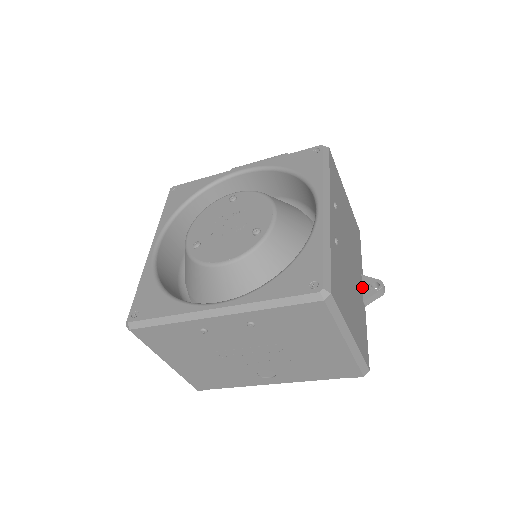
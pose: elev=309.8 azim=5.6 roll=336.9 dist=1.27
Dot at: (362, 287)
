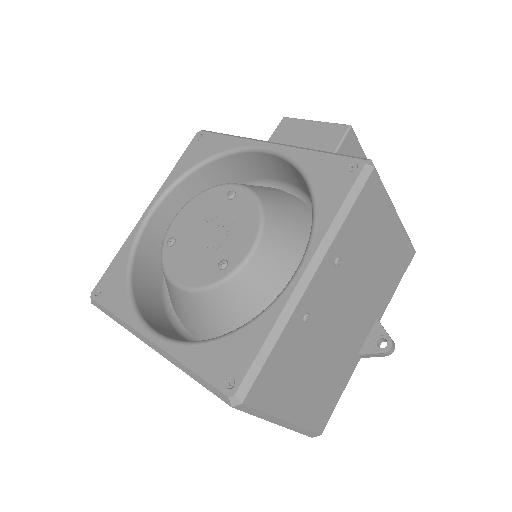
Dot at: (367, 336)
